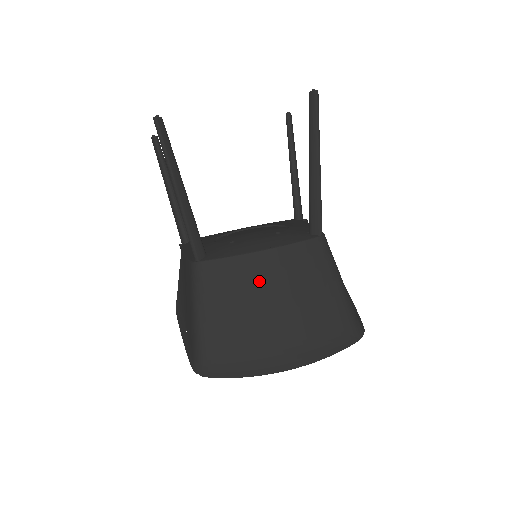
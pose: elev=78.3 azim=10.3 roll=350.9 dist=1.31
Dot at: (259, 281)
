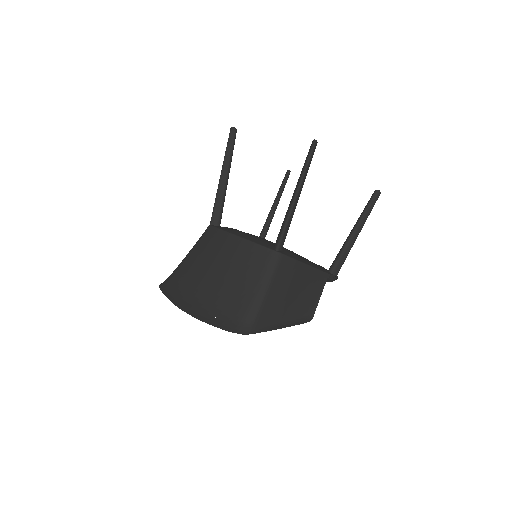
Dot at: (220, 252)
